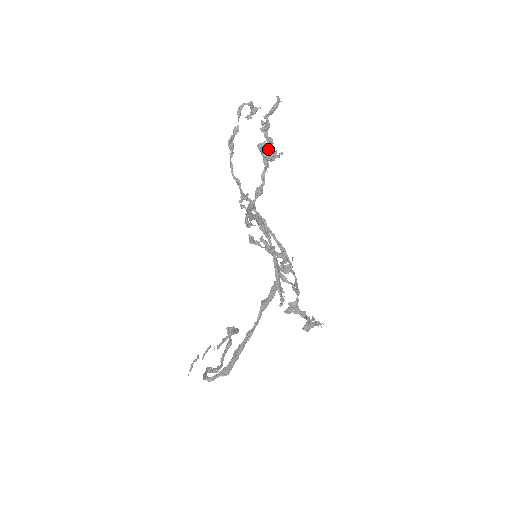
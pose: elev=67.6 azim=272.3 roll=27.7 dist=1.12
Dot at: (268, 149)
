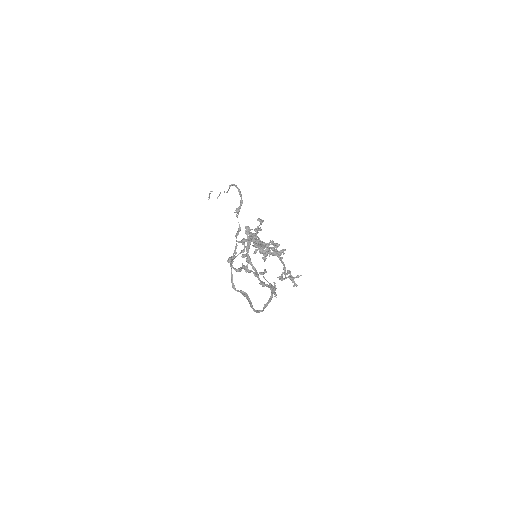
Dot at: occluded
